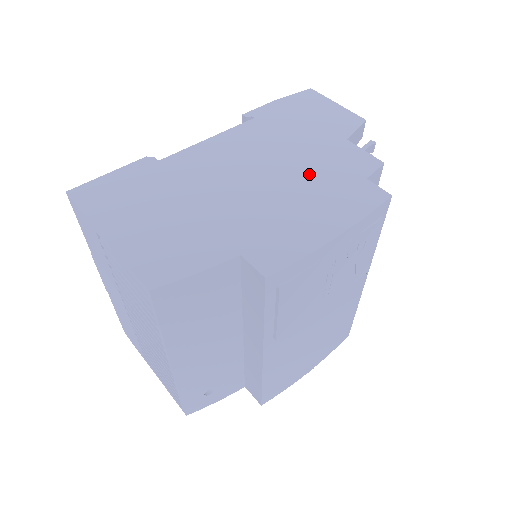
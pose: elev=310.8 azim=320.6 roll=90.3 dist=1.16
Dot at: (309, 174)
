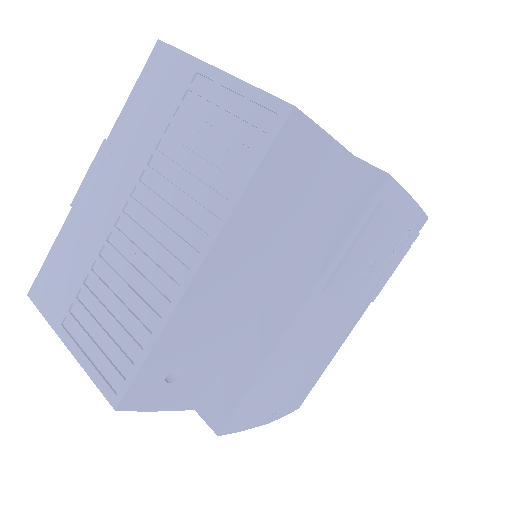
Dot at: occluded
